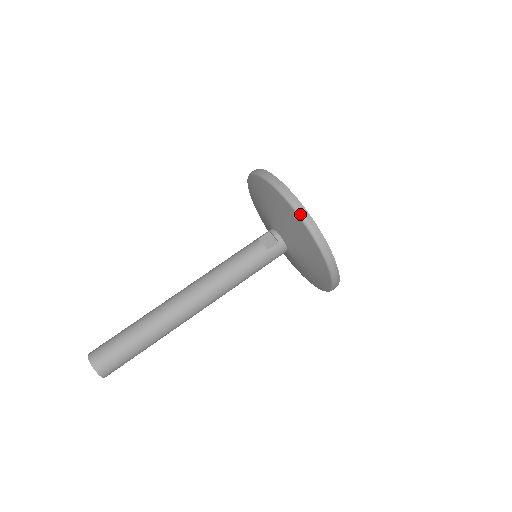
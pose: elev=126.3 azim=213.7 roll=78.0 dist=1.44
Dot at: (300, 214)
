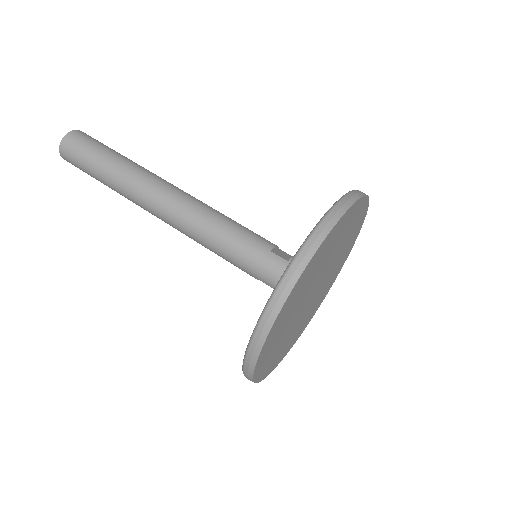
Dot at: (343, 198)
